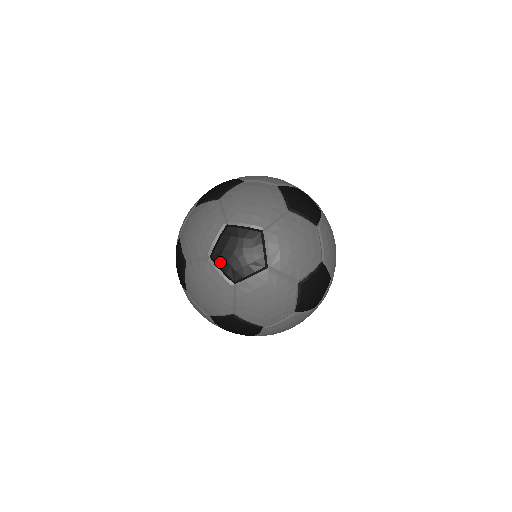
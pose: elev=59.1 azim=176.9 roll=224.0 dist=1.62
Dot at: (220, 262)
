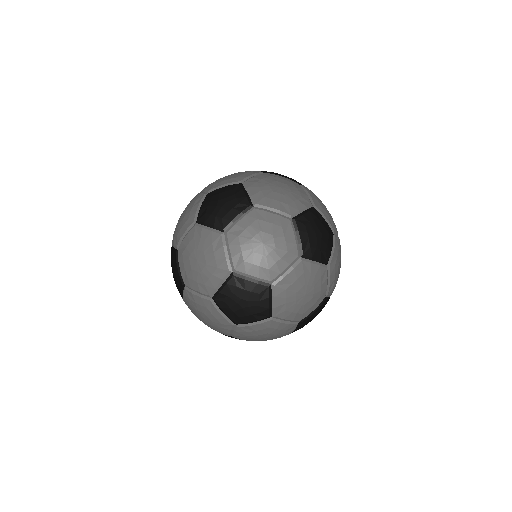
Dot at: (207, 200)
